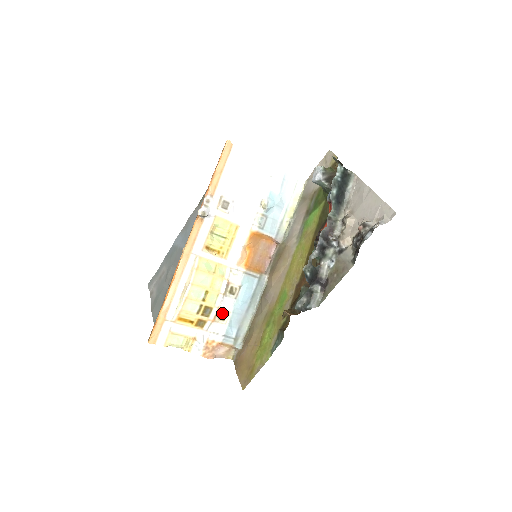
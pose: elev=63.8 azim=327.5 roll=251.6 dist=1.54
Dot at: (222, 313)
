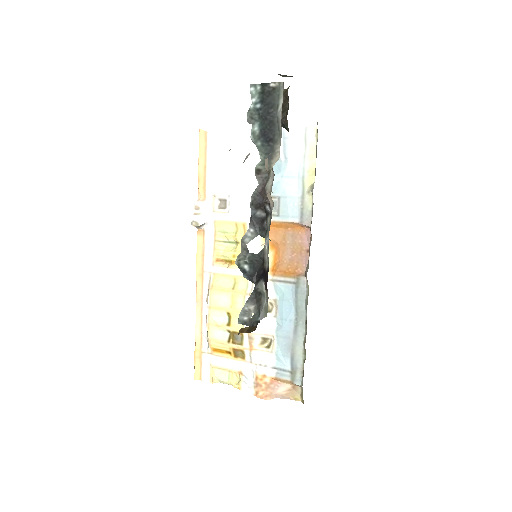
Dot at: (265, 338)
